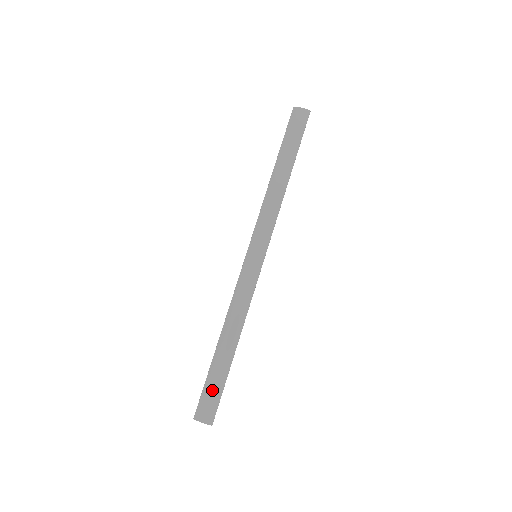
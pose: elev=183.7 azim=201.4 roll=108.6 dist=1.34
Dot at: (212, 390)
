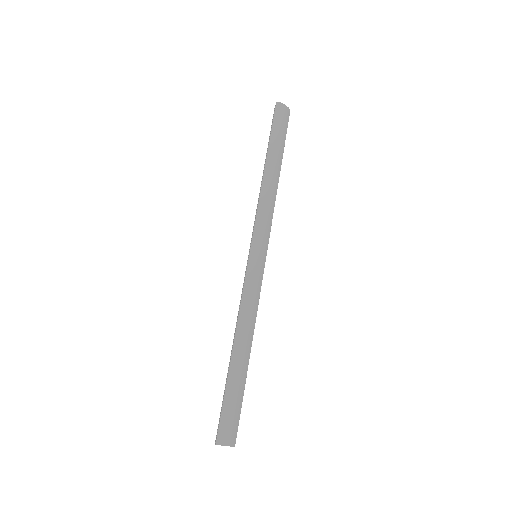
Dot at: (234, 407)
